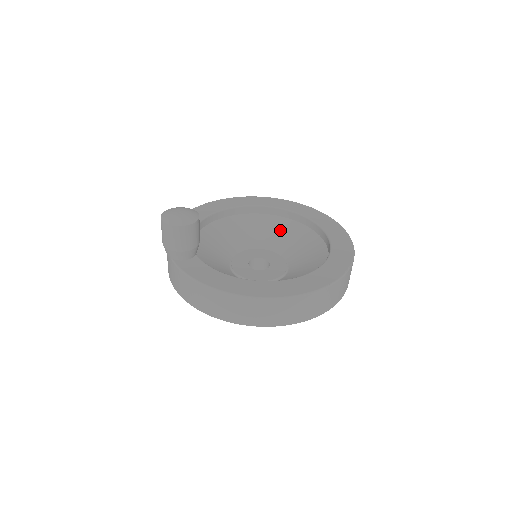
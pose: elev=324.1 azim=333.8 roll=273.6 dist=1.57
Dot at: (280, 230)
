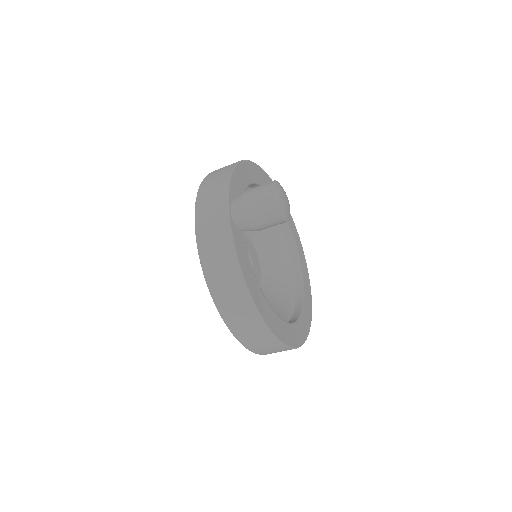
Dot at: (274, 242)
